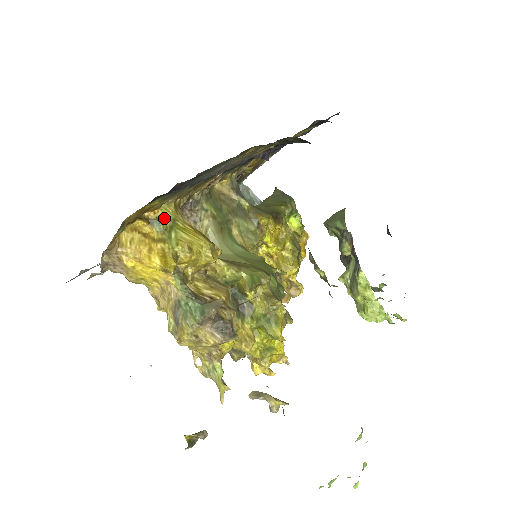
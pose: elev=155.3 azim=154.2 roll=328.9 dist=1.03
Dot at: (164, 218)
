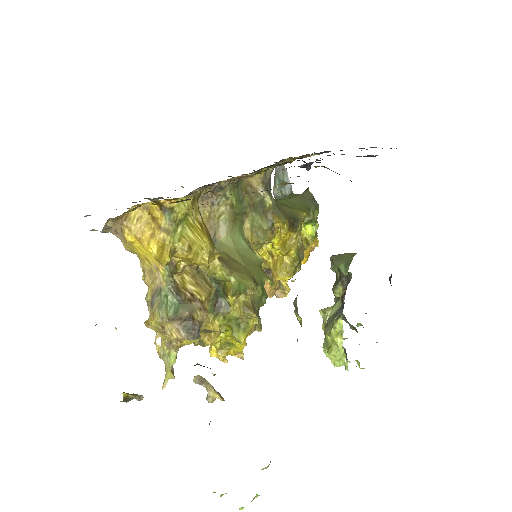
Dot at: (178, 210)
